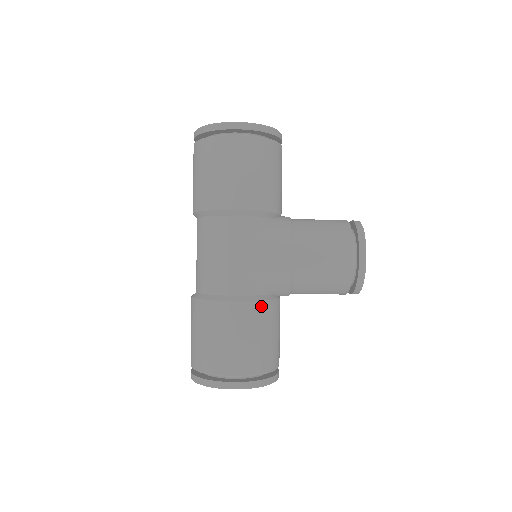
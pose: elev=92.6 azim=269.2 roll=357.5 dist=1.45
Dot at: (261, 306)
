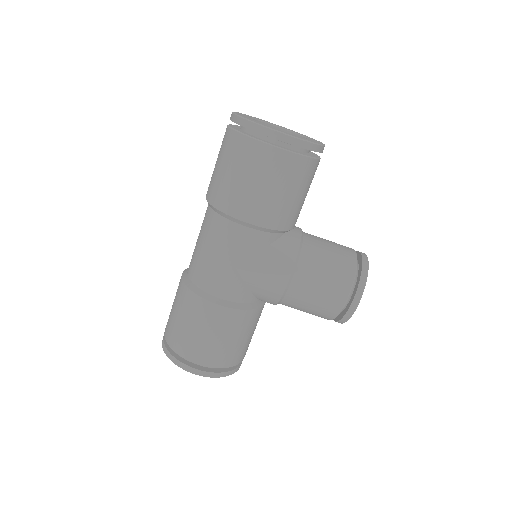
Dot at: (244, 314)
